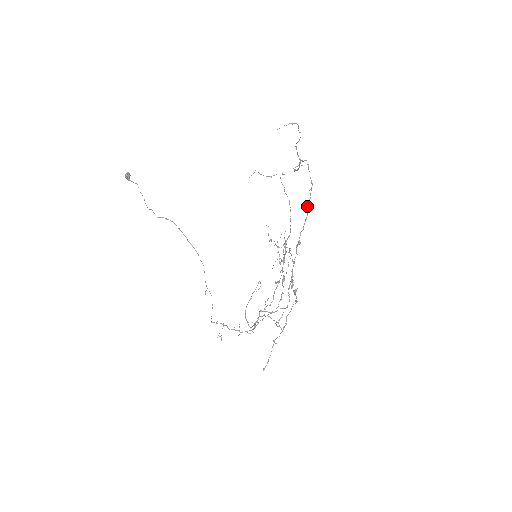
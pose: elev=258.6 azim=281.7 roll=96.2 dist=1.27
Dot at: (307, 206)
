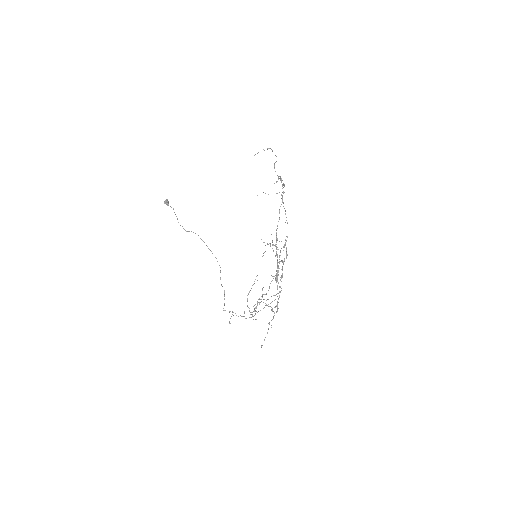
Dot at: (279, 210)
